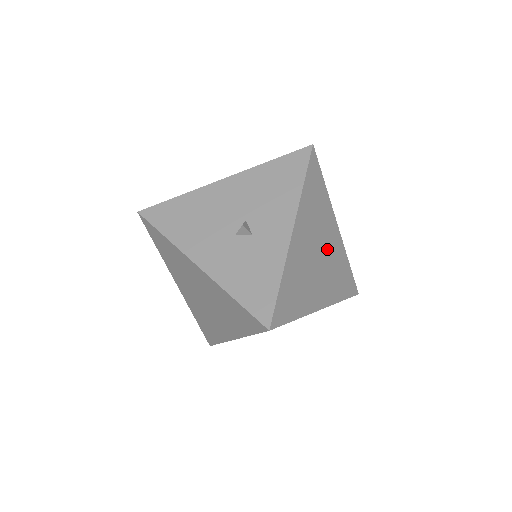
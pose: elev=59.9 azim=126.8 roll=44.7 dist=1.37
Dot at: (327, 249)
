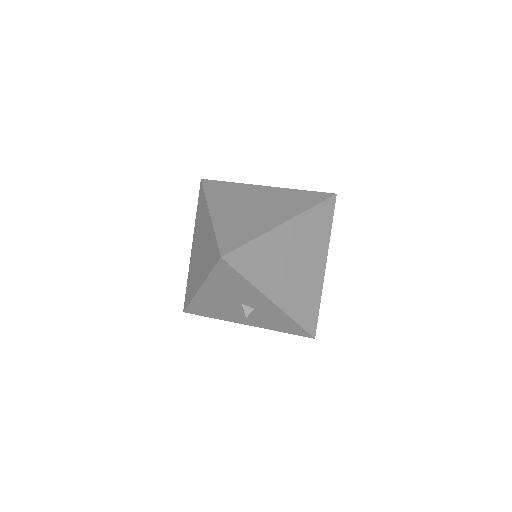
Dot at: (295, 248)
